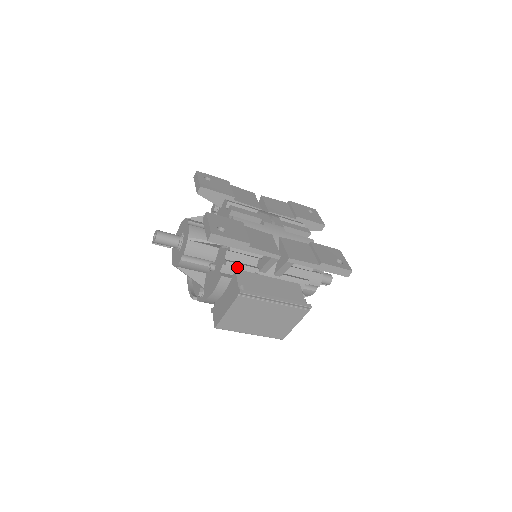
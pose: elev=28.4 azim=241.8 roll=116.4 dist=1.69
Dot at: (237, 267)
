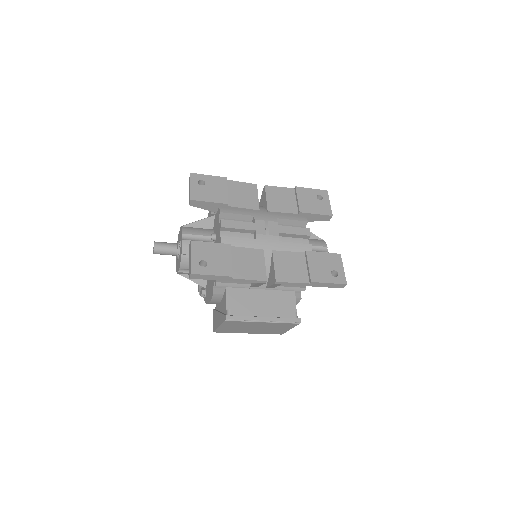
Dot at: (228, 286)
